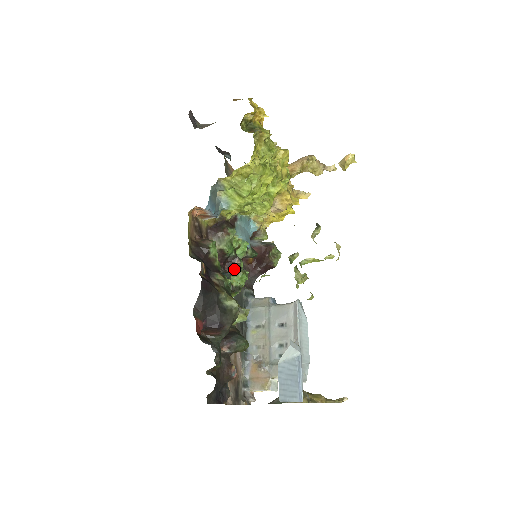
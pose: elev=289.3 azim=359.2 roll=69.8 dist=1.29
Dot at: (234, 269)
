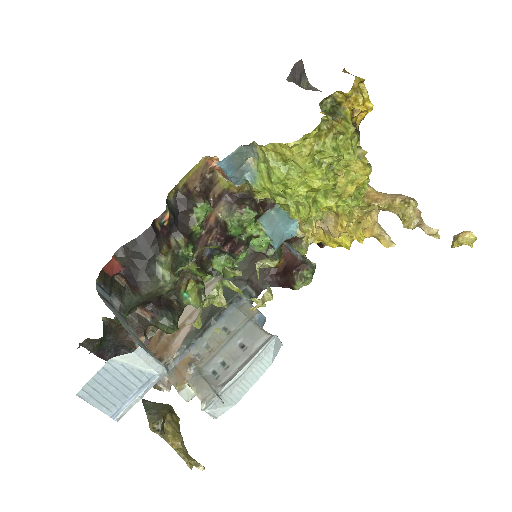
Dot at: (227, 252)
